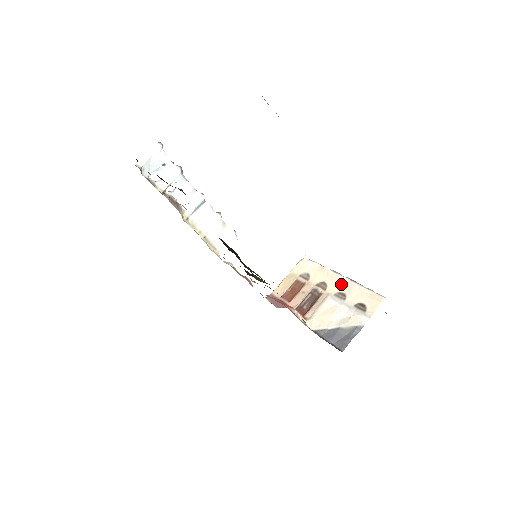
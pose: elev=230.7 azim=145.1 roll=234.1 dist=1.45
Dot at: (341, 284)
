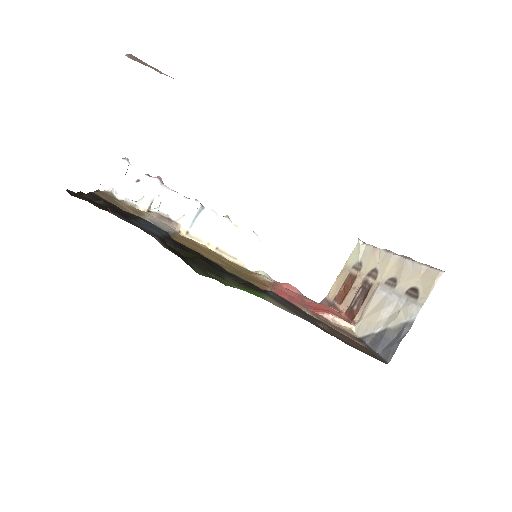
Dot at: (392, 266)
